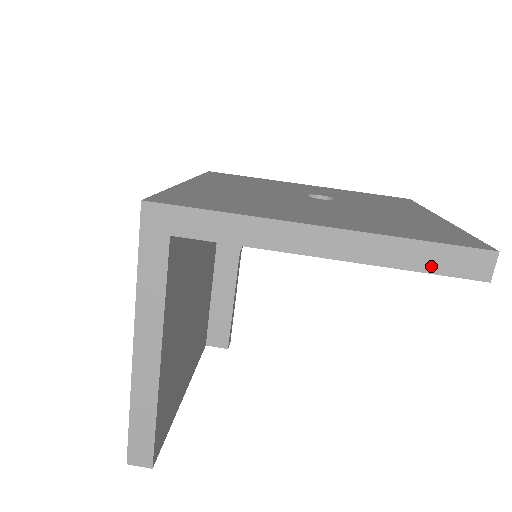
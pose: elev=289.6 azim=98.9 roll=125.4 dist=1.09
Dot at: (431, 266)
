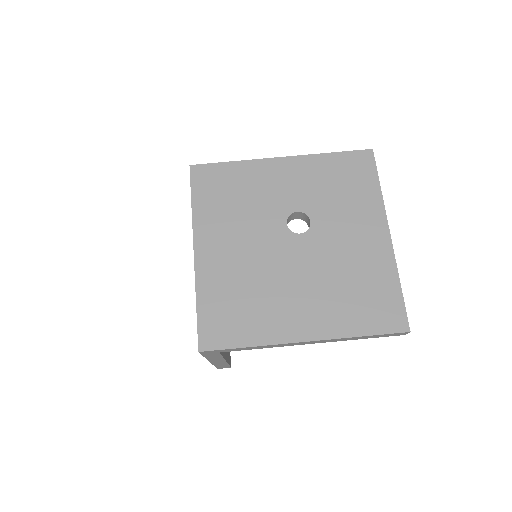
Dot at: occluded
